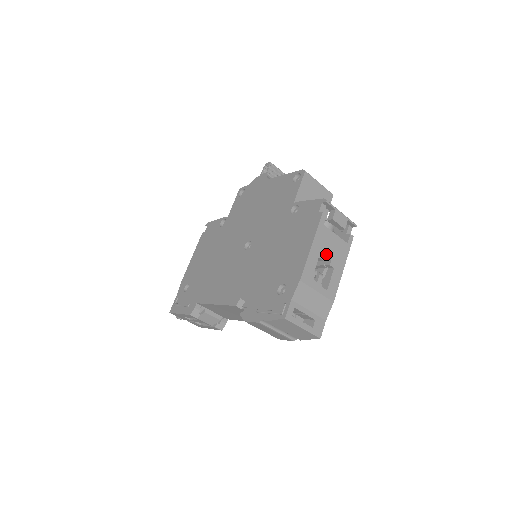
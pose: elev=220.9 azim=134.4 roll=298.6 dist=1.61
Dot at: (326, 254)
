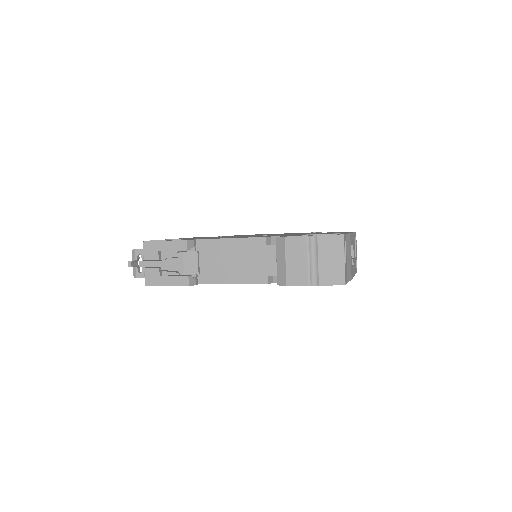
Dot at: occluded
